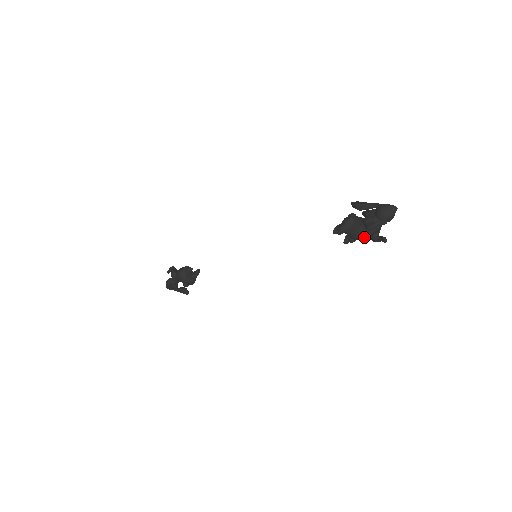
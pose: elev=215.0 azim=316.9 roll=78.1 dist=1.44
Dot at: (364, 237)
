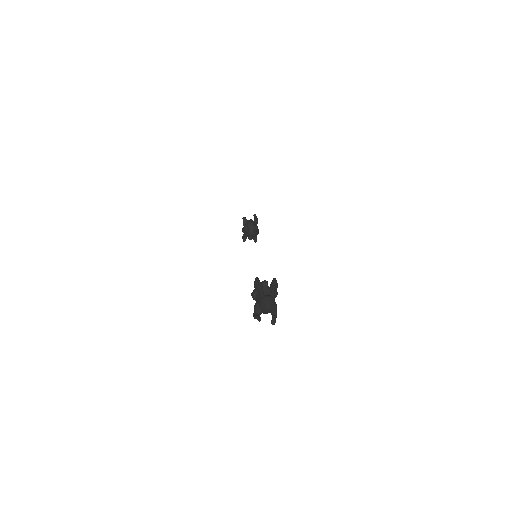
Dot at: occluded
